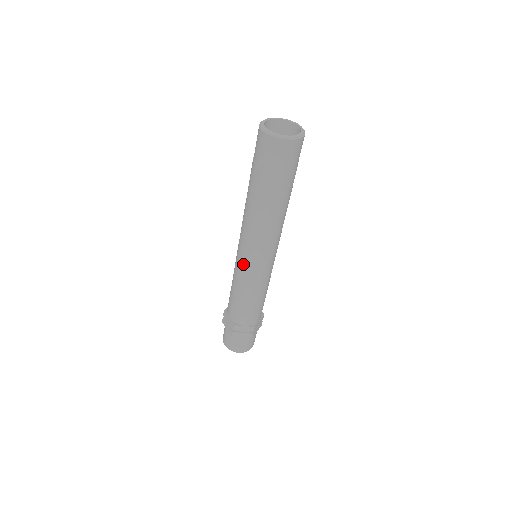
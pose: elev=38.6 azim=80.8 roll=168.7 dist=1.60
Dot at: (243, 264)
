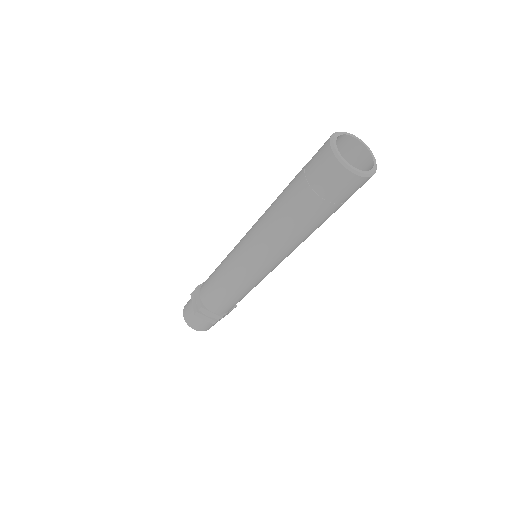
Dot at: (239, 261)
